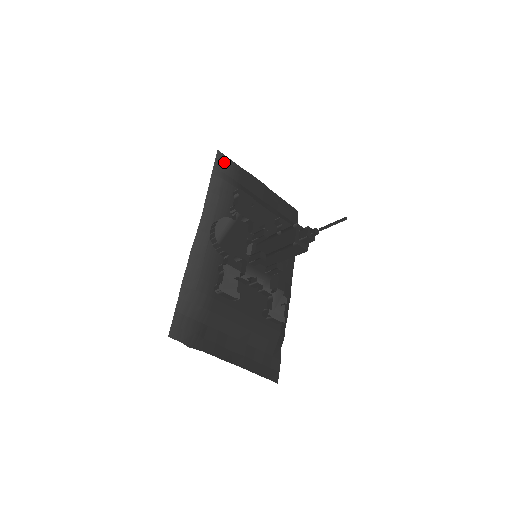
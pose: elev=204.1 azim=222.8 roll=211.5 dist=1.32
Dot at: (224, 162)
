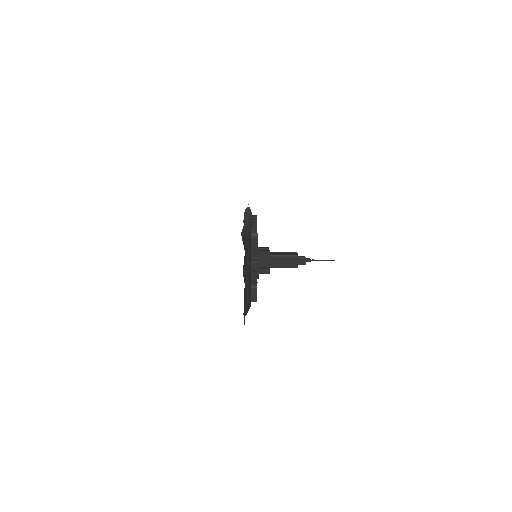
Dot at: occluded
